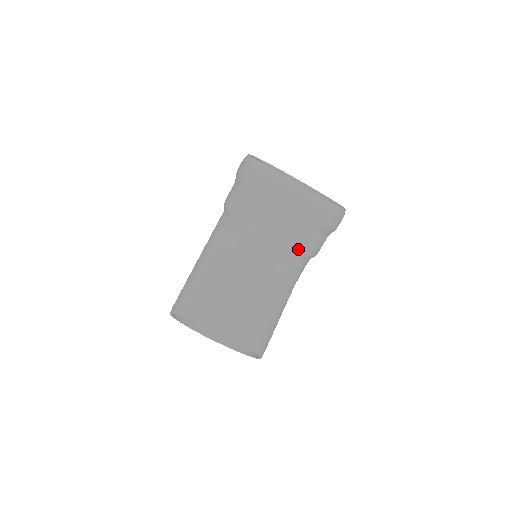
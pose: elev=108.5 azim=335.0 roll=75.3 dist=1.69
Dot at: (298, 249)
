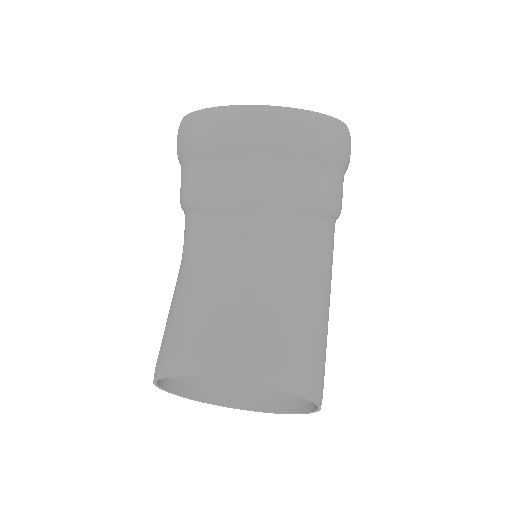
Dot at: (291, 202)
